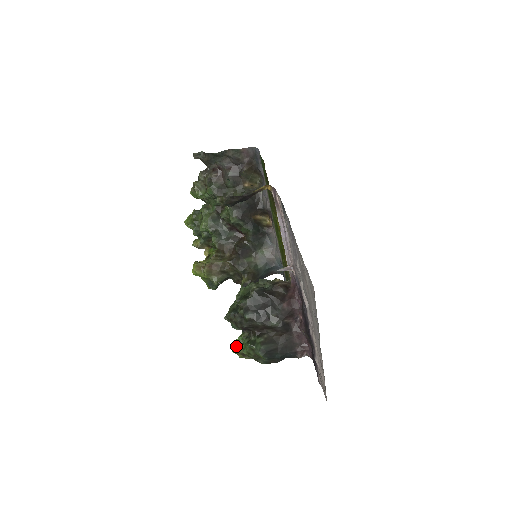
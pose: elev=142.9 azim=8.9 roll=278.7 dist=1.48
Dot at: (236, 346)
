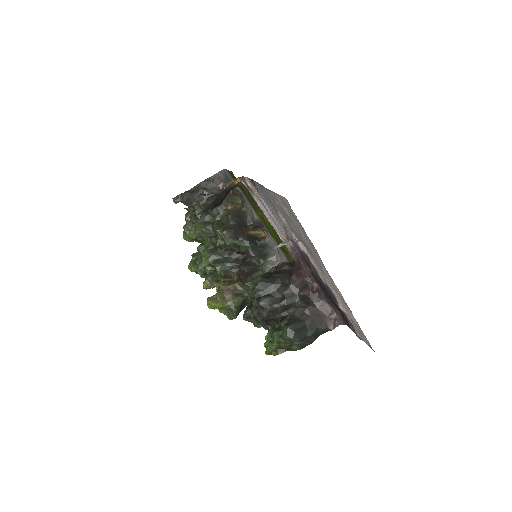
Dot at: occluded
